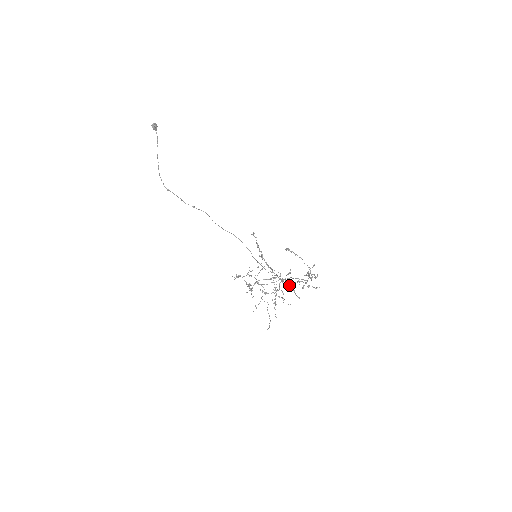
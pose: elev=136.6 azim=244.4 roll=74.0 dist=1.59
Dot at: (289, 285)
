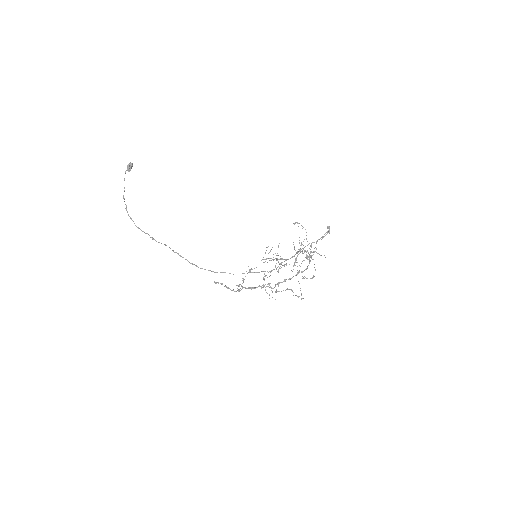
Dot at: occluded
